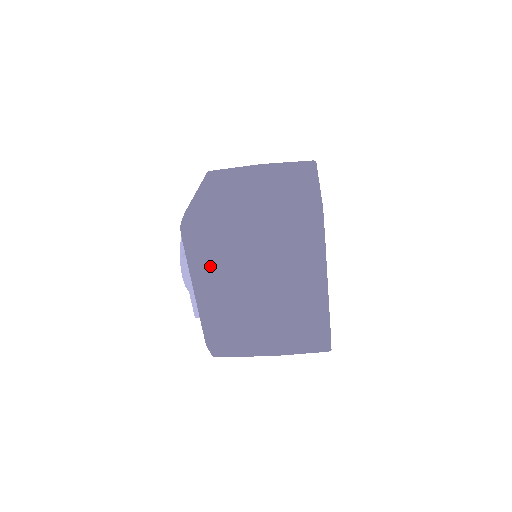
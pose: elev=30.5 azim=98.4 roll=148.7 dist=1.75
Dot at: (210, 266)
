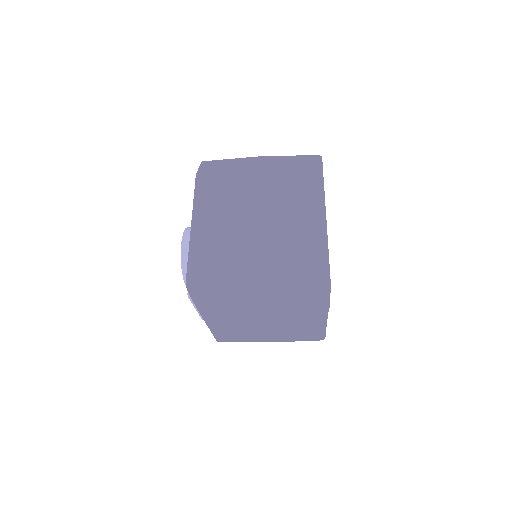
Dot at: (218, 315)
